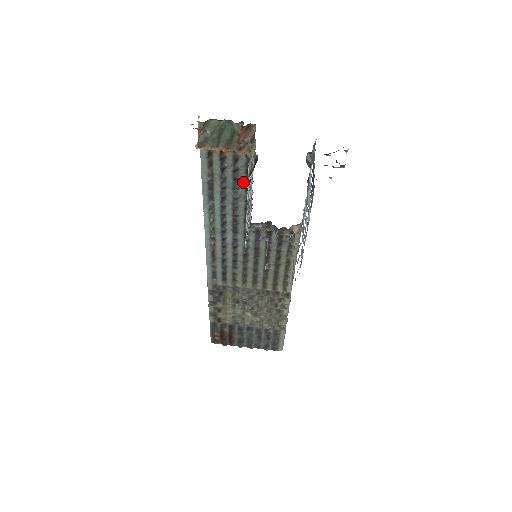
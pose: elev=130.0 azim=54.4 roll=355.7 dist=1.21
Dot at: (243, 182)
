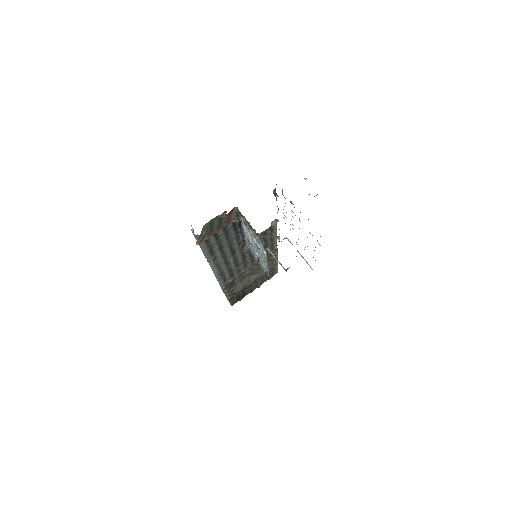
Dot at: (233, 232)
